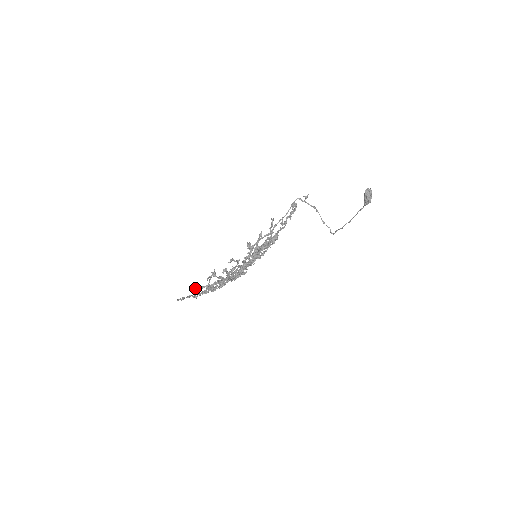
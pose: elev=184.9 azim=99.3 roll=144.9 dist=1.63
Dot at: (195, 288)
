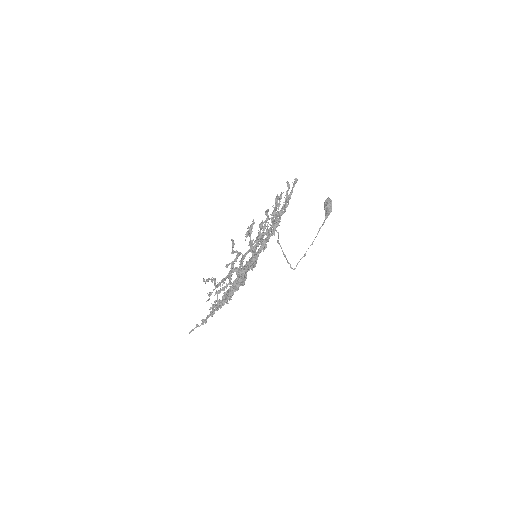
Dot at: (233, 247)
